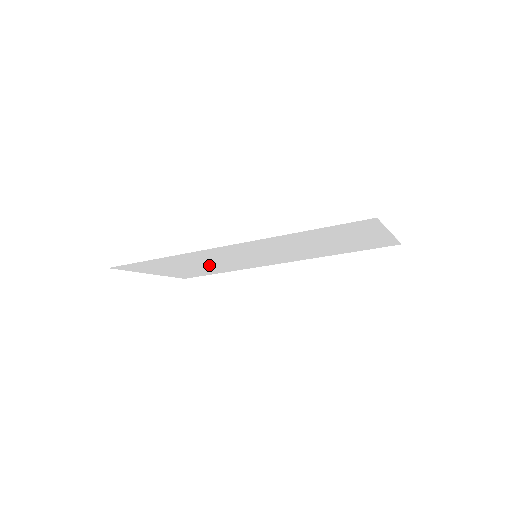
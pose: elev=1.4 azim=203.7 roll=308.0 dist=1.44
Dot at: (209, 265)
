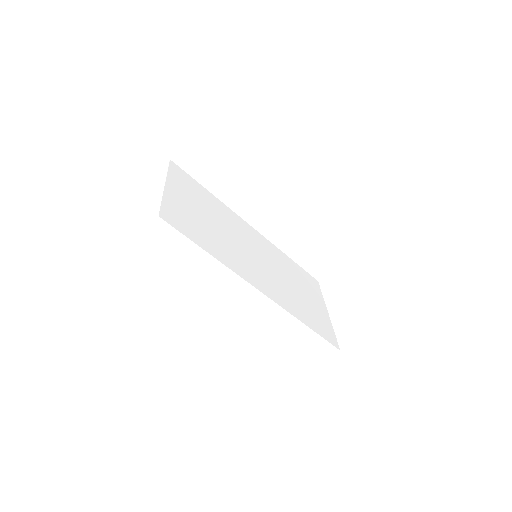
Dot at: (218, 222)
